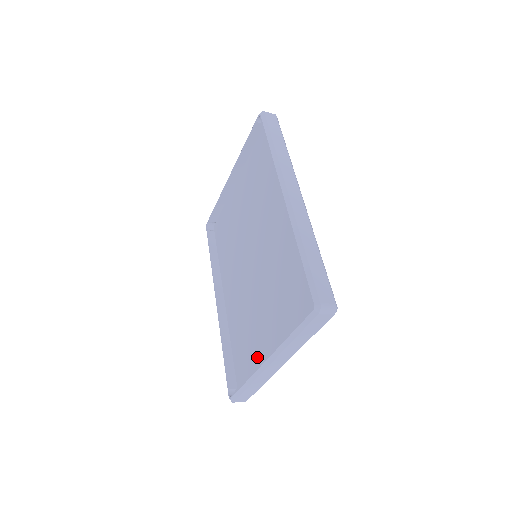
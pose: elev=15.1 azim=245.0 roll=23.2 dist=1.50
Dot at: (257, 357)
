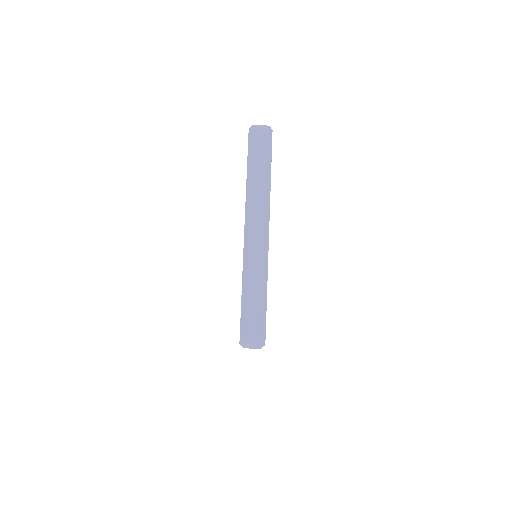
Dot at: occluded
